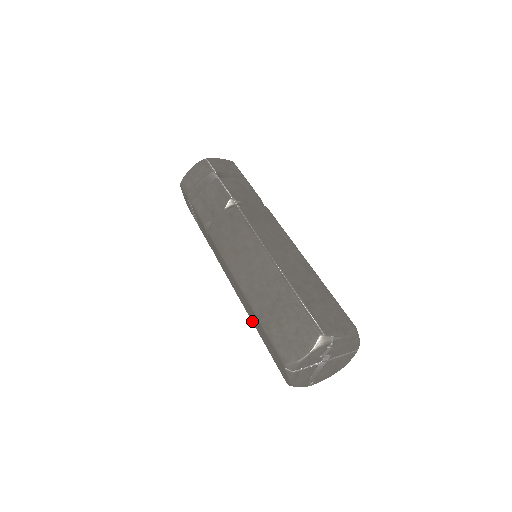
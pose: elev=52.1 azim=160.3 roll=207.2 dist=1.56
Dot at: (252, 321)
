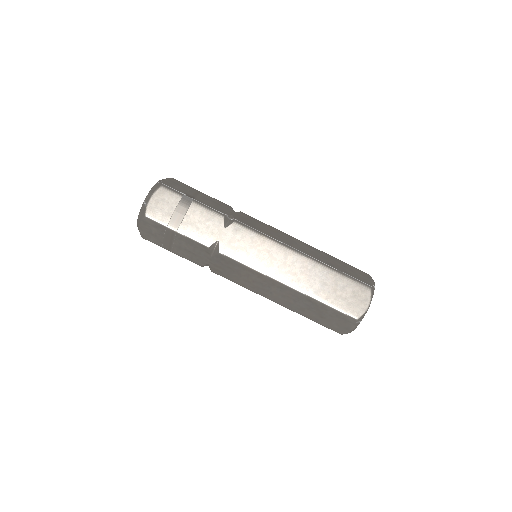
Dot at: (289, 307)
